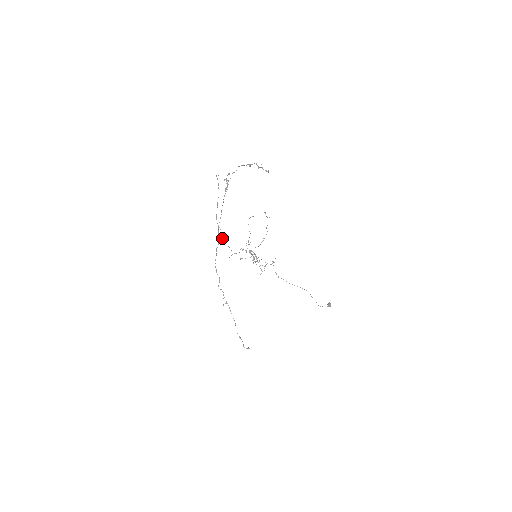
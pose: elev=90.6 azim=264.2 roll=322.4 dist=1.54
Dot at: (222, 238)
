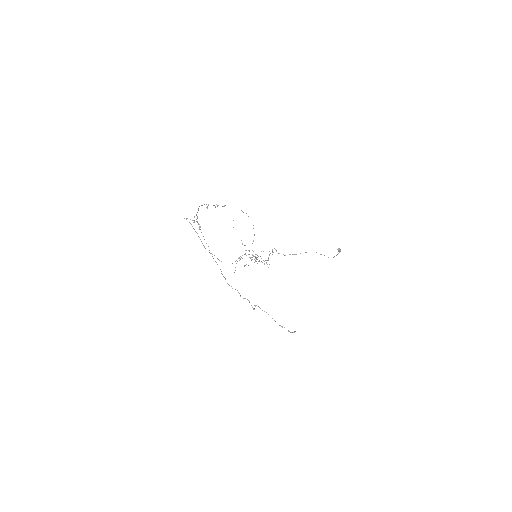
Dot at: occluded
